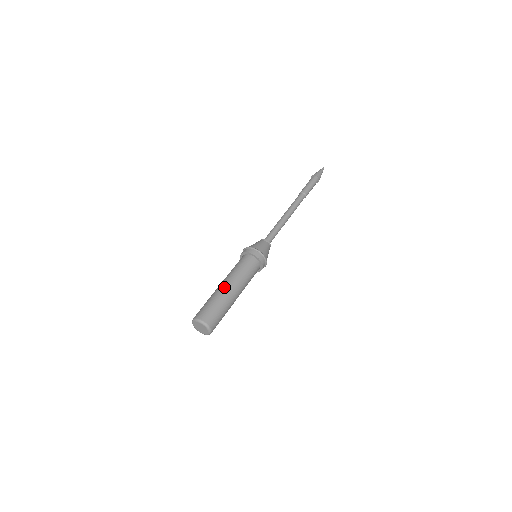
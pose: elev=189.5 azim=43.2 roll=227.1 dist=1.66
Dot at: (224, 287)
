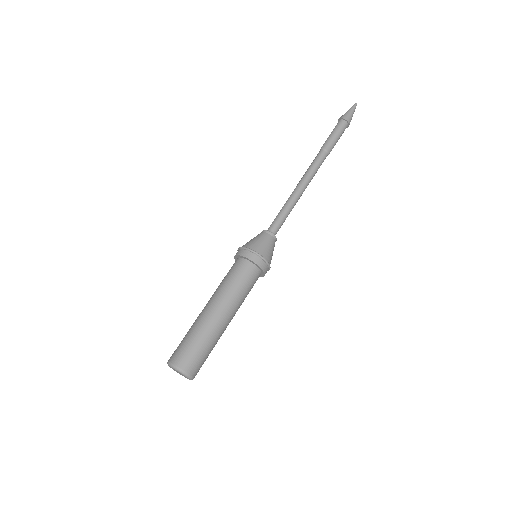
Dot at: occluded
